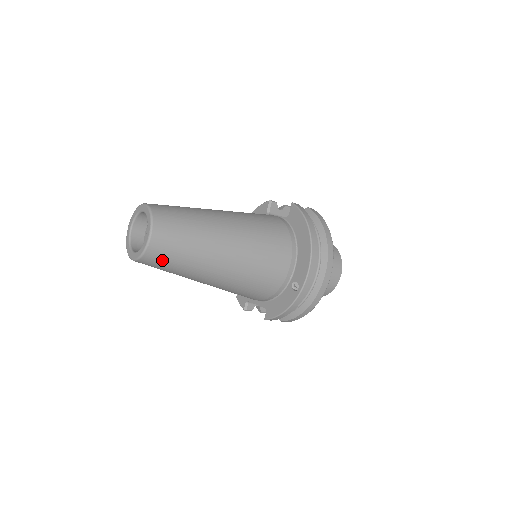
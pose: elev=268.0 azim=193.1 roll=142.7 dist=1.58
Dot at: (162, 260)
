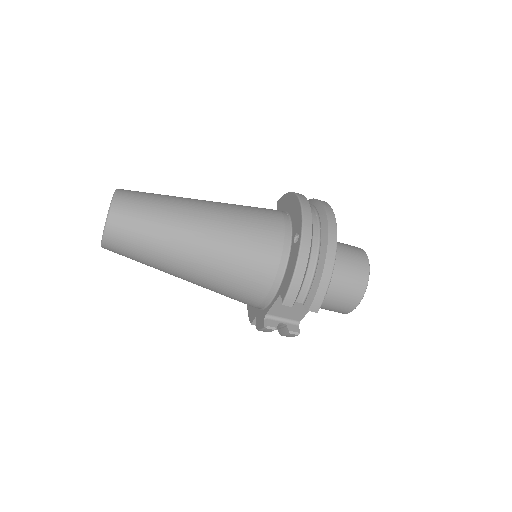
Dot at: (130, 223)
